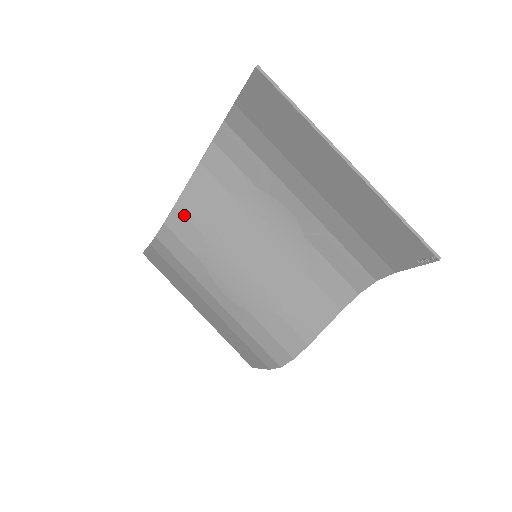
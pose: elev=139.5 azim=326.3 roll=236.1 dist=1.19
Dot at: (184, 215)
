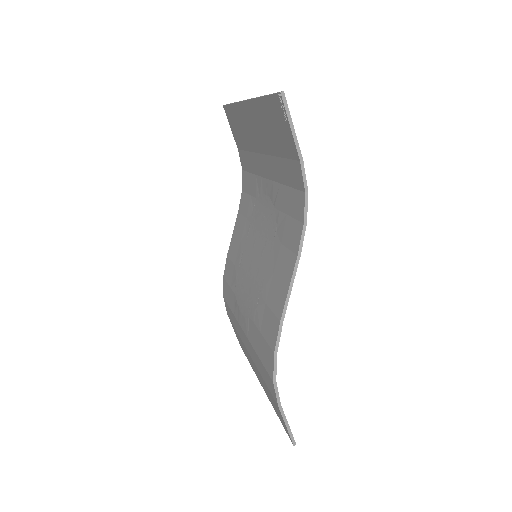
Dot at: (230, 259)
